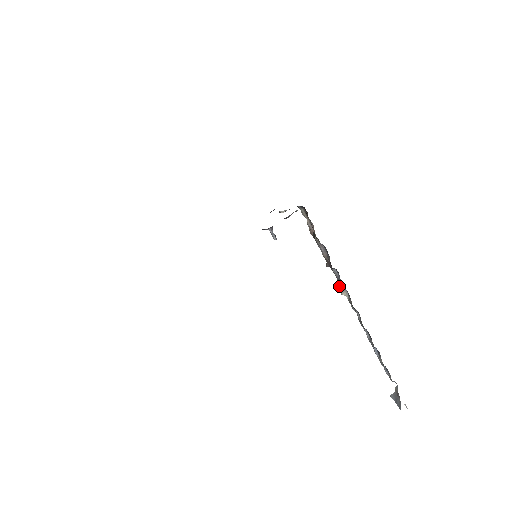
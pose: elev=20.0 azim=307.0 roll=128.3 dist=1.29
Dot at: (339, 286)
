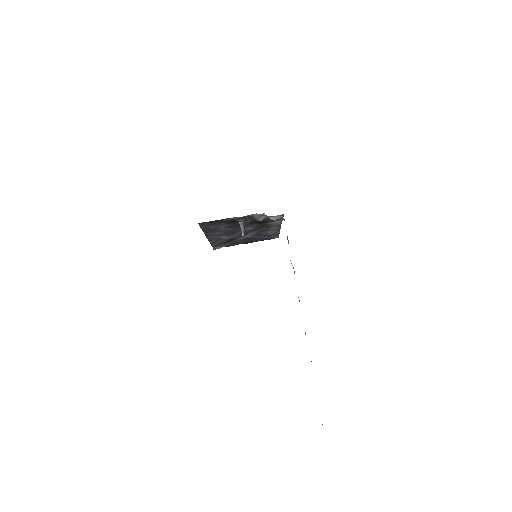
Dot at: occluded
